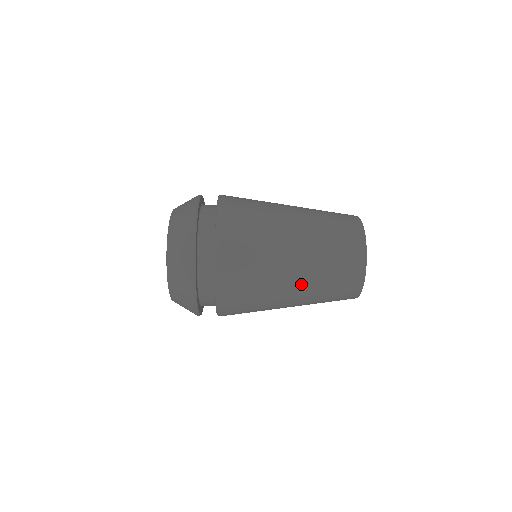
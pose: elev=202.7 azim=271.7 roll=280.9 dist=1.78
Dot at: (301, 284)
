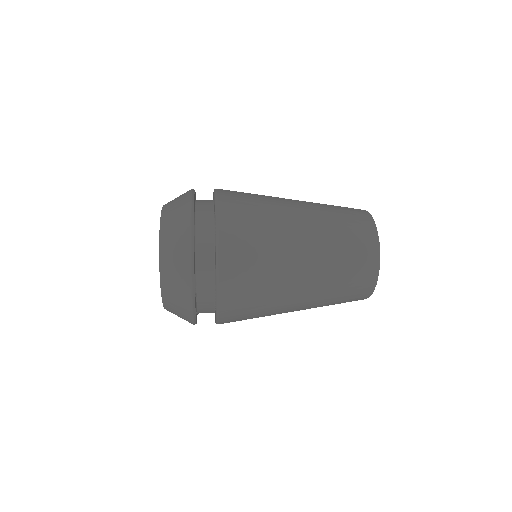
Dot at: occluded
